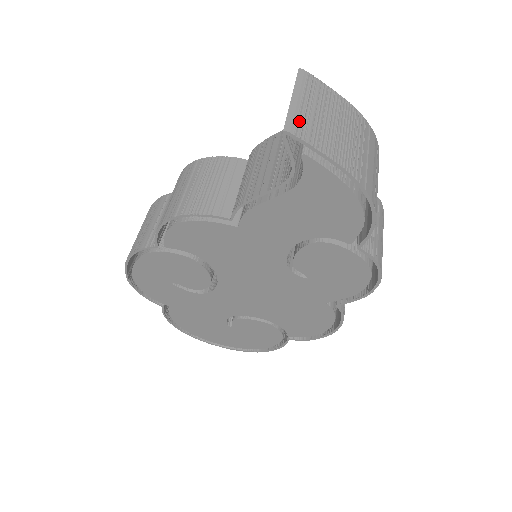
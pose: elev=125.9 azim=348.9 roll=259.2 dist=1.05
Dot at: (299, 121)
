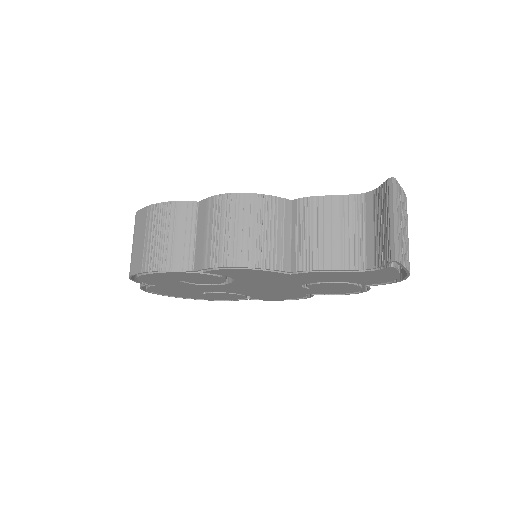
Dot at: (399, 244)
